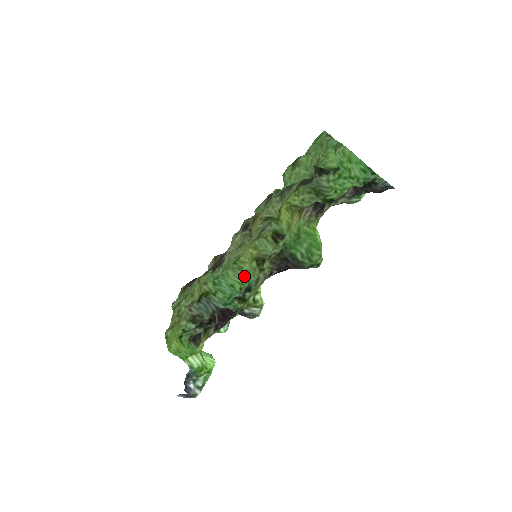
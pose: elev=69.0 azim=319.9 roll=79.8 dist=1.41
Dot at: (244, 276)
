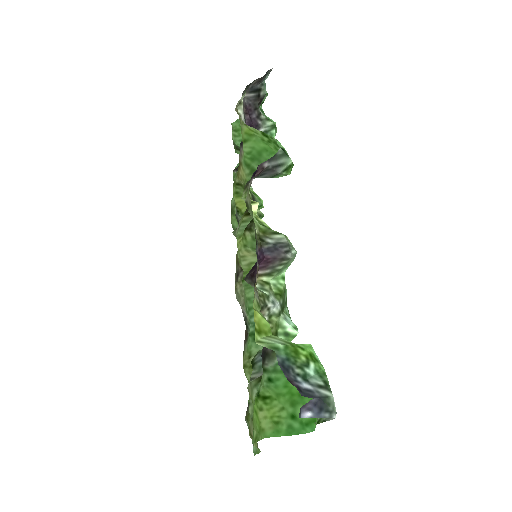
Dot at: occluded
